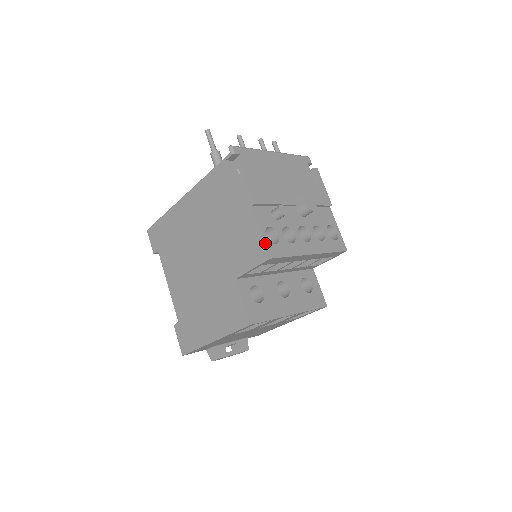
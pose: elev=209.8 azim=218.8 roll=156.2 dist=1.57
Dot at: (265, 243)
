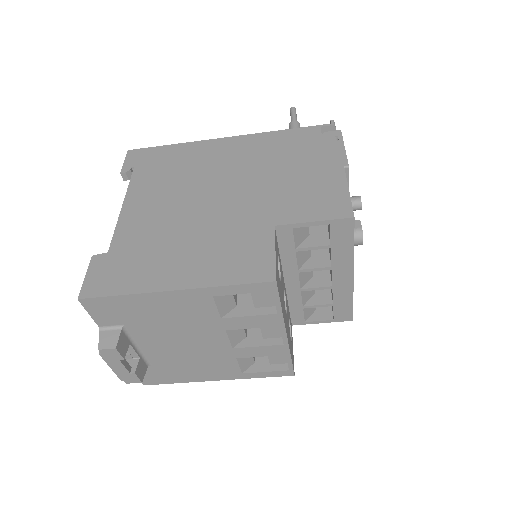
Dot at: (351, 202)
